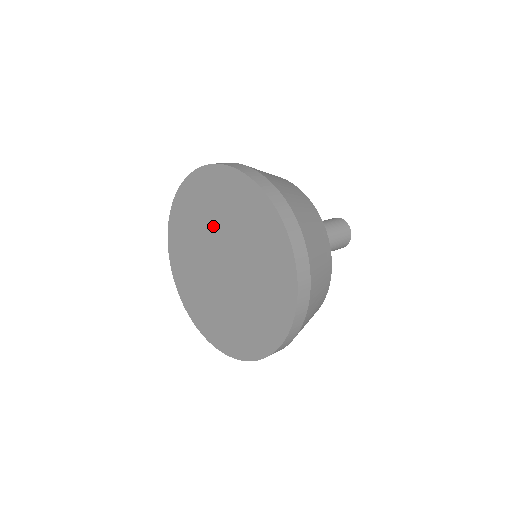
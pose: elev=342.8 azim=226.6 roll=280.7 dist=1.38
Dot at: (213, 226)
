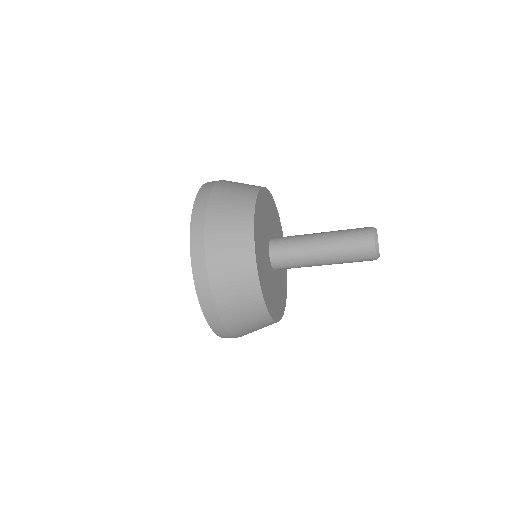
Dot at: occluded
